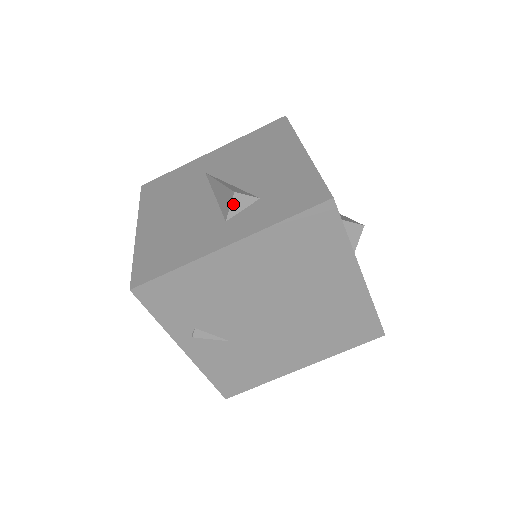
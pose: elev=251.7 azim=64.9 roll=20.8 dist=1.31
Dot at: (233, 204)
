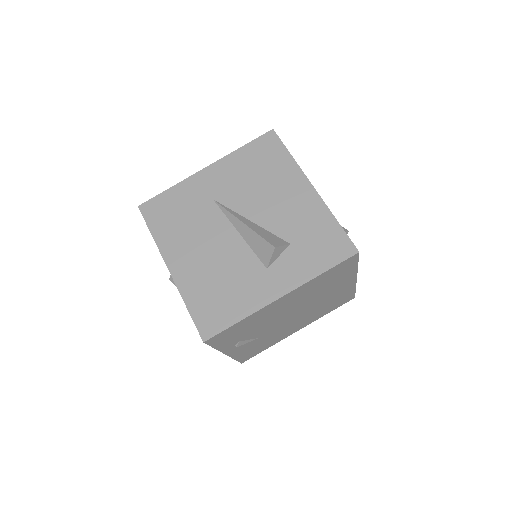
Dot at: (273, 256)
